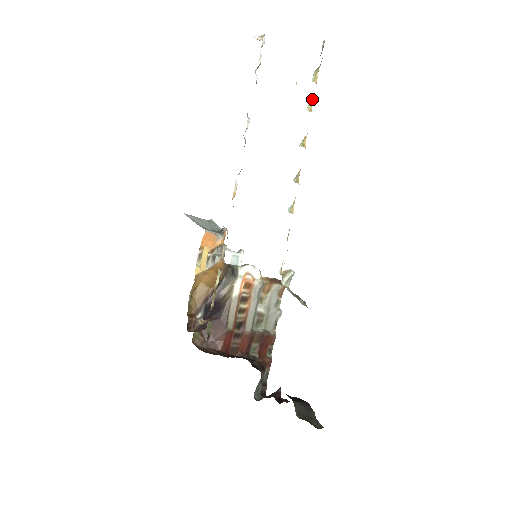
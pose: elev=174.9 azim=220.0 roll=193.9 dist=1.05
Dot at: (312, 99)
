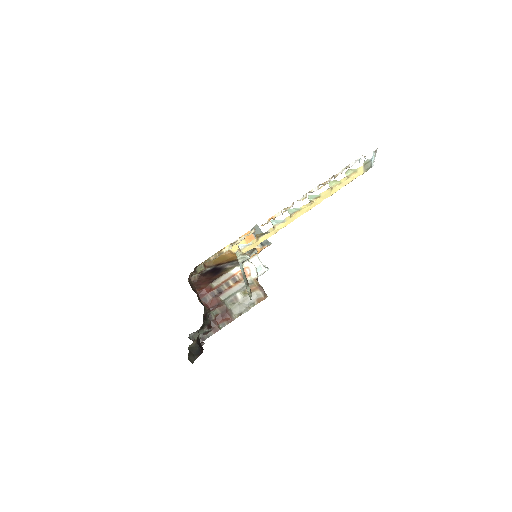
Dot at: (337, 183)
